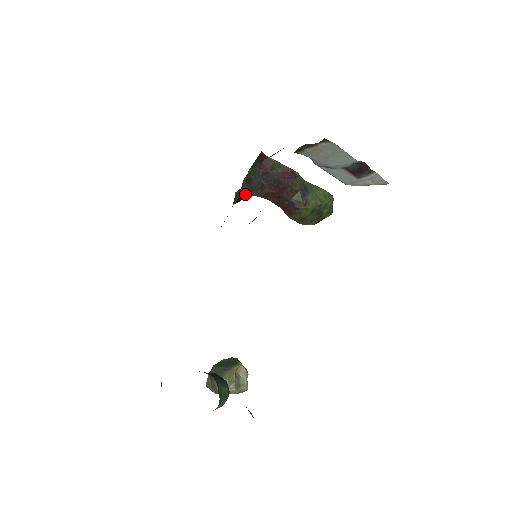
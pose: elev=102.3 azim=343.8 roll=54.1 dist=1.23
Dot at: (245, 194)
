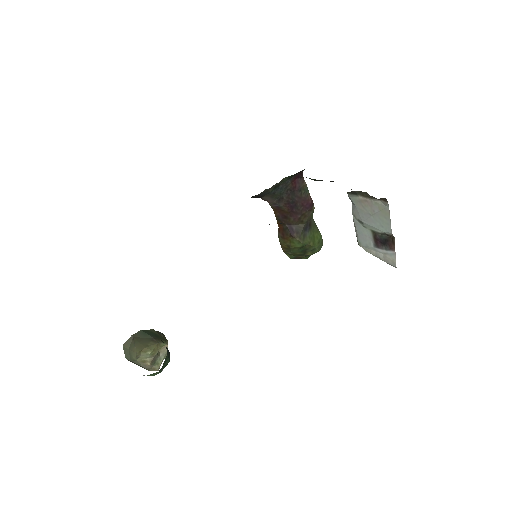
Dot at: (264, 195)
